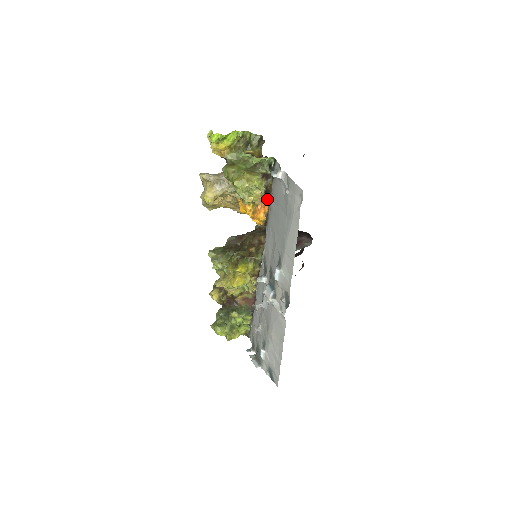
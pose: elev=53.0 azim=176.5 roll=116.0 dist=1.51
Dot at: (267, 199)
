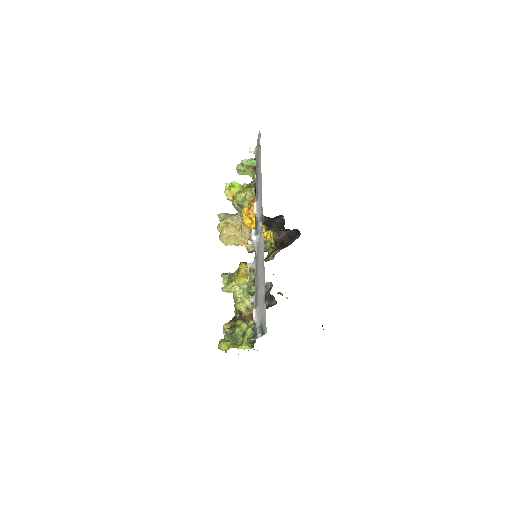
Dot at: occluded
